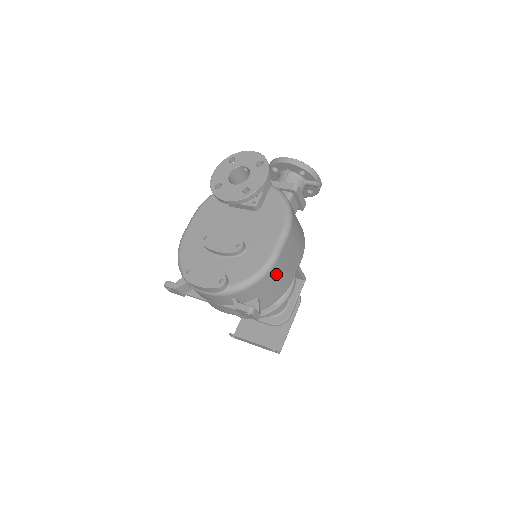
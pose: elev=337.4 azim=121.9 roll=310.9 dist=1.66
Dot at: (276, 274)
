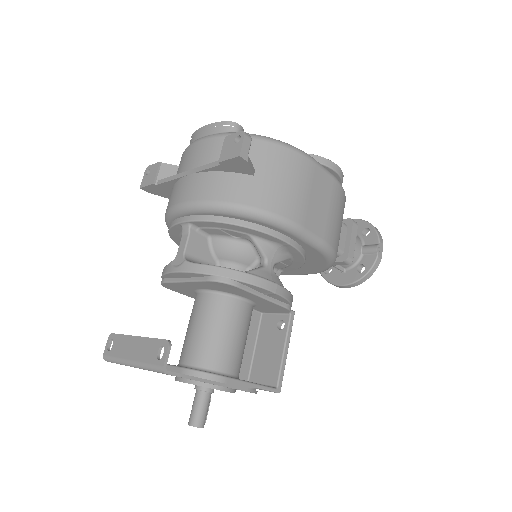
Dot at: (297, 171)
